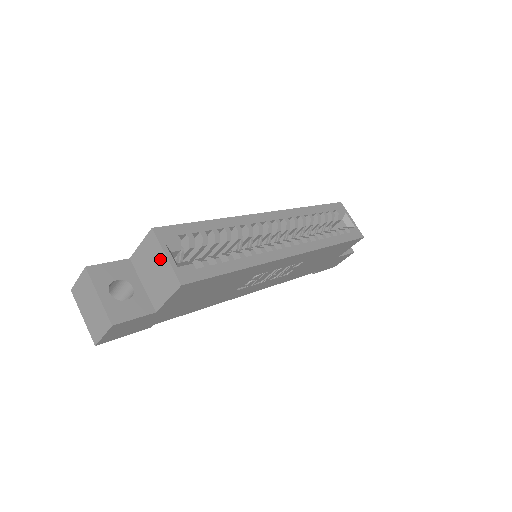
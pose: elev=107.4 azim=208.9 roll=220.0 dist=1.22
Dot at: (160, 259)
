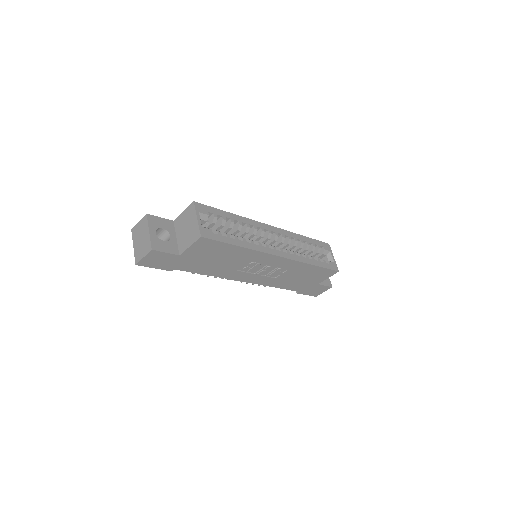
Dot at: (193, 220)
